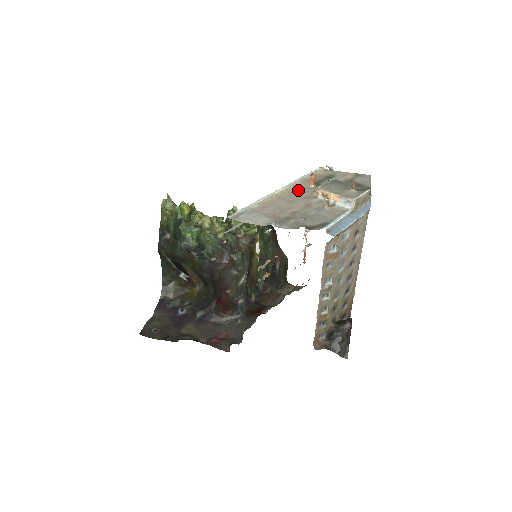
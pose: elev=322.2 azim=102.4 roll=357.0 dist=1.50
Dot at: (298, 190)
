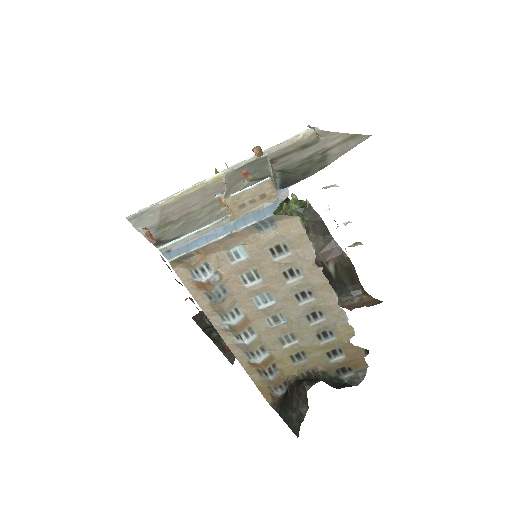
Dot at: occluded
